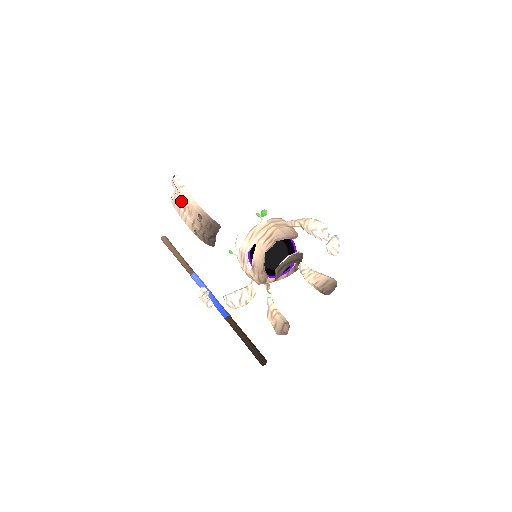
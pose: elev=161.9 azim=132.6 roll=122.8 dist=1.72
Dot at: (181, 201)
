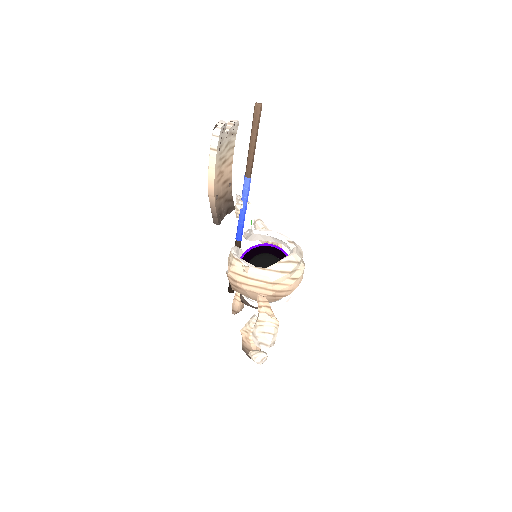
Dot at: occluded
